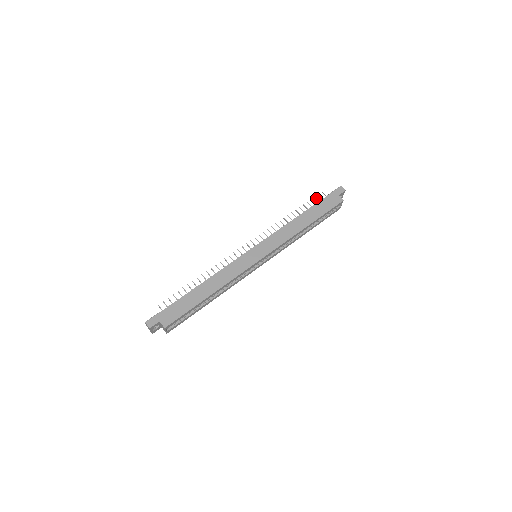
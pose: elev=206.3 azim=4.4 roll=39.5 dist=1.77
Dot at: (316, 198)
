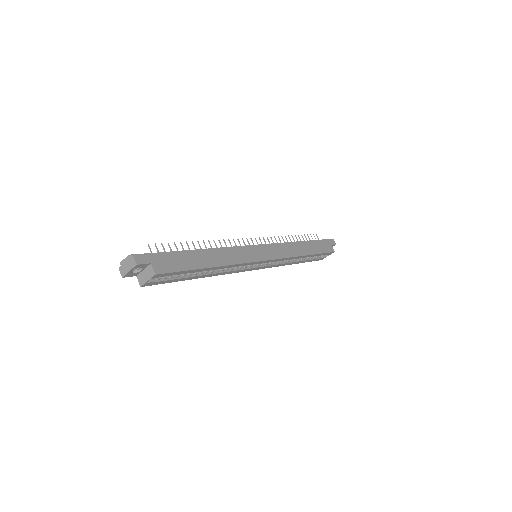
Dot at: occluded
